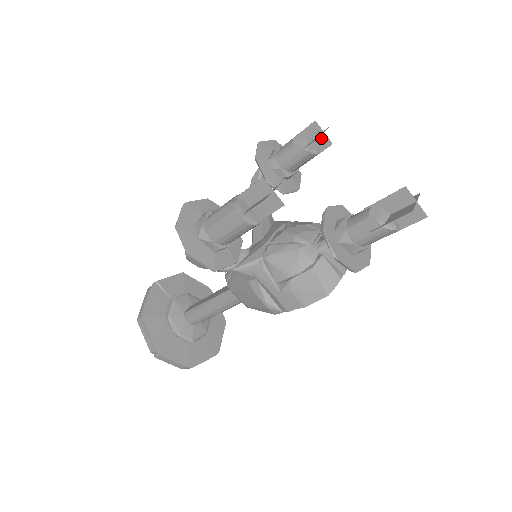
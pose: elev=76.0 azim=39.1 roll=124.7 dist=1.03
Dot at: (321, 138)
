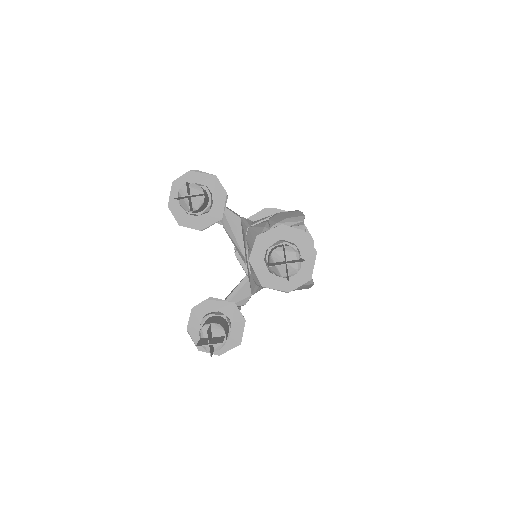
Dot at: (191, 196)
